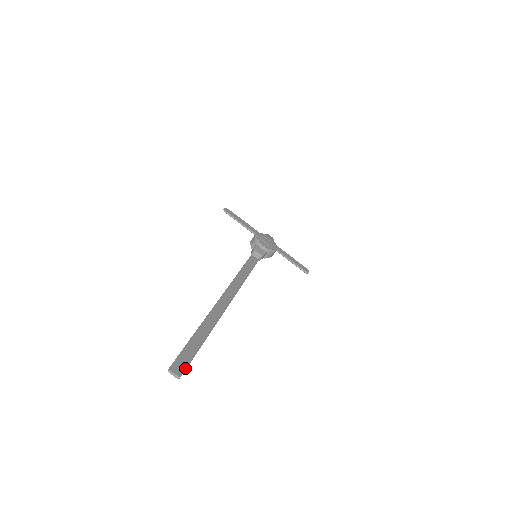
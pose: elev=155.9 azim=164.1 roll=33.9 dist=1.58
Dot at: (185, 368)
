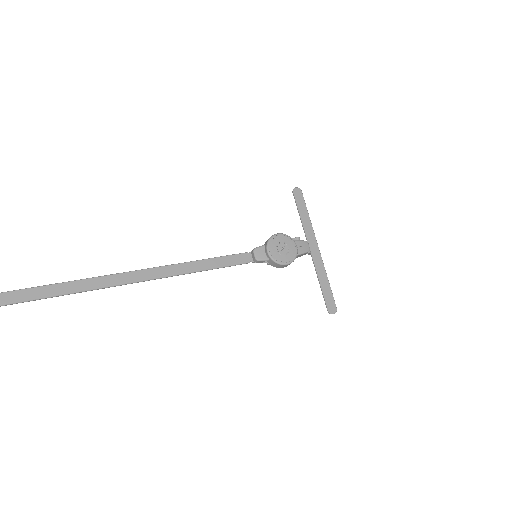
Dot at: (13, 302)
